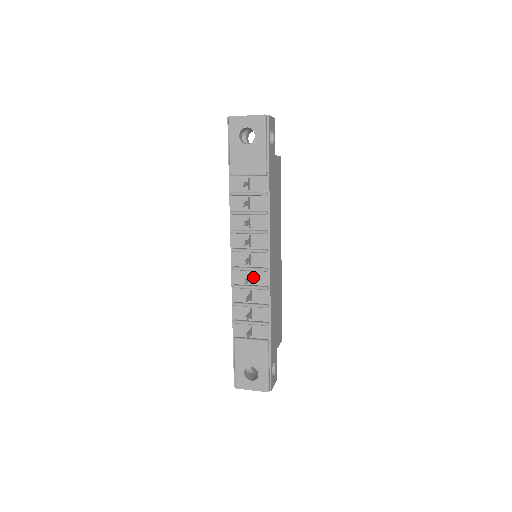
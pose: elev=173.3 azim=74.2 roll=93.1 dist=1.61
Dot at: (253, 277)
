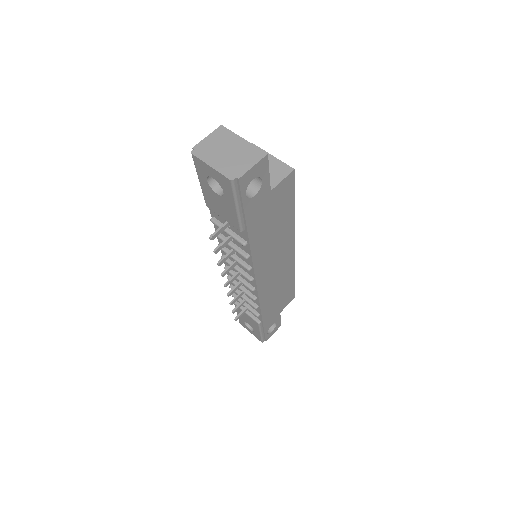
Dot at: occluded
